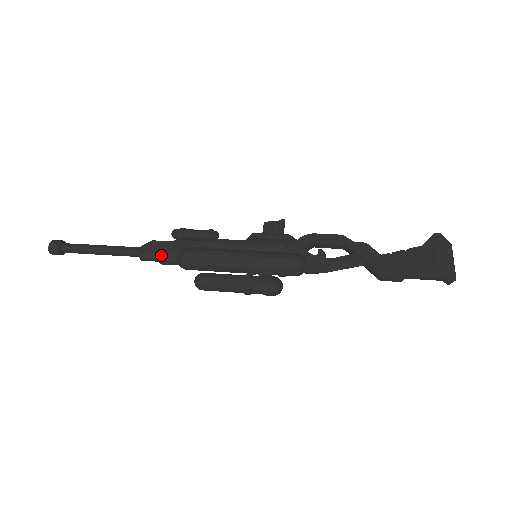
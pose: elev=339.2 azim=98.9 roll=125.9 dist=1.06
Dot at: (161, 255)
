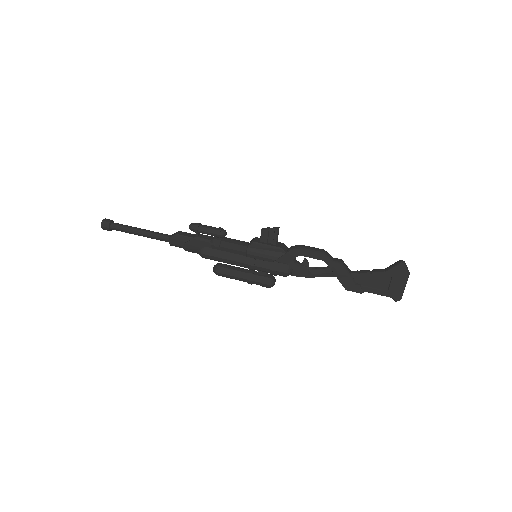
Dot at: (185, 249)
